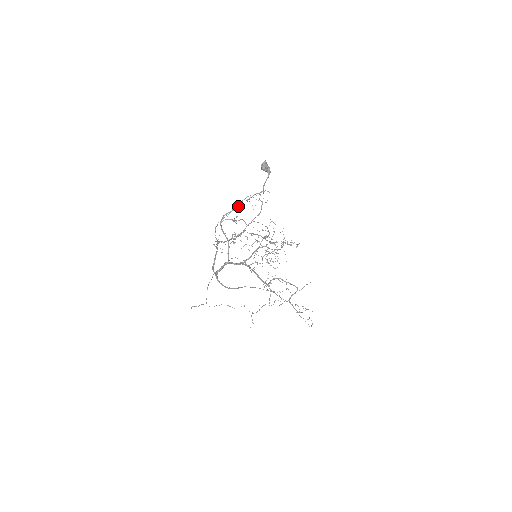
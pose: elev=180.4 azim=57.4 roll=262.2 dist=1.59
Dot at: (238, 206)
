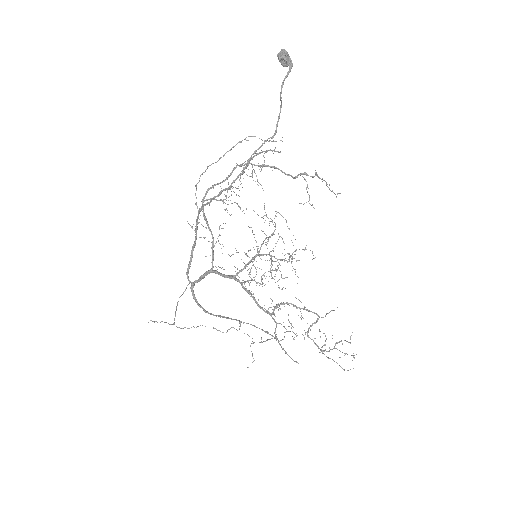
Dot at: (230, 174)
